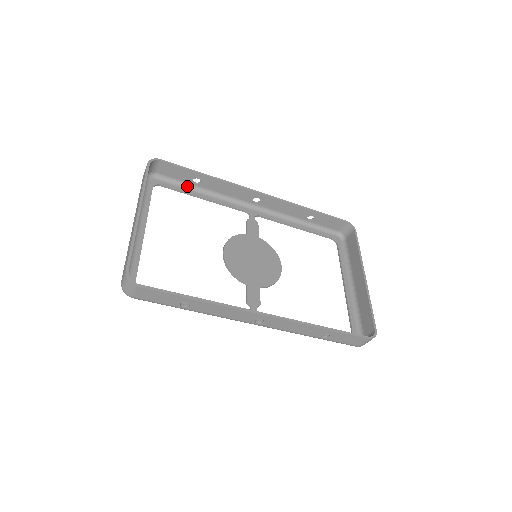
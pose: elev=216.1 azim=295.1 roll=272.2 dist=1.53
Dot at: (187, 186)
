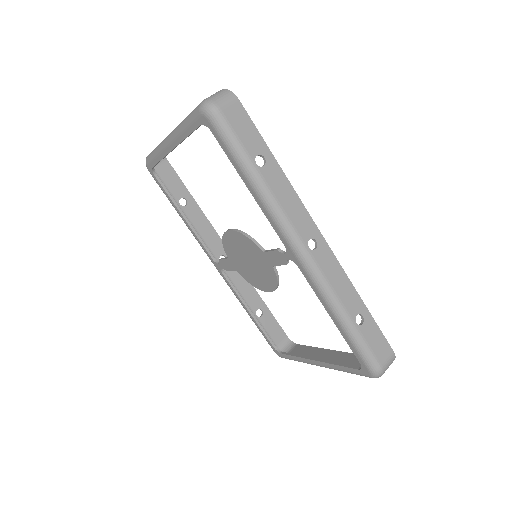
Dot at: occluded
